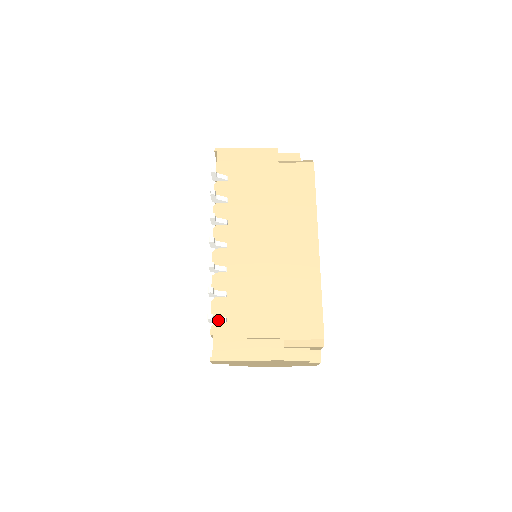
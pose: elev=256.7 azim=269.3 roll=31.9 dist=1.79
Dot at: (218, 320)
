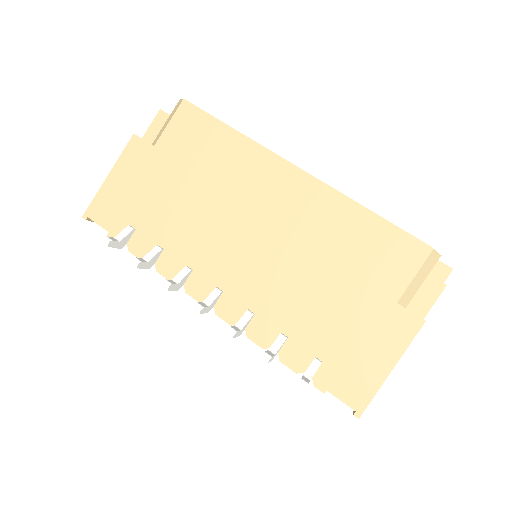
Dot at: (312, 372)
